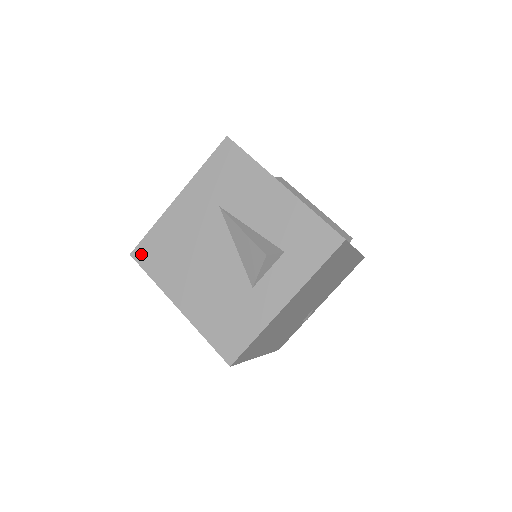
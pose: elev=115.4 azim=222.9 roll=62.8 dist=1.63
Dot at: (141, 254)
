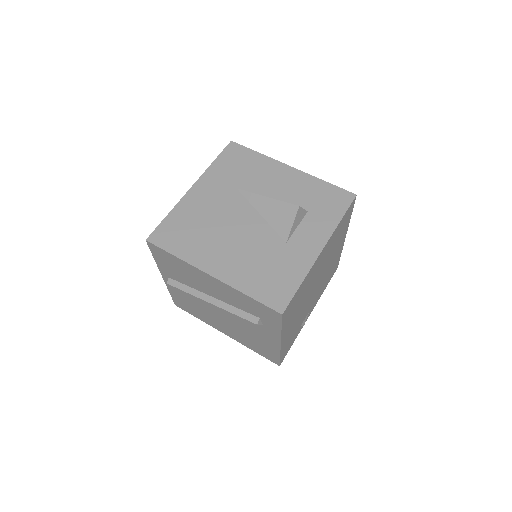
Dot at: (159, 237)
